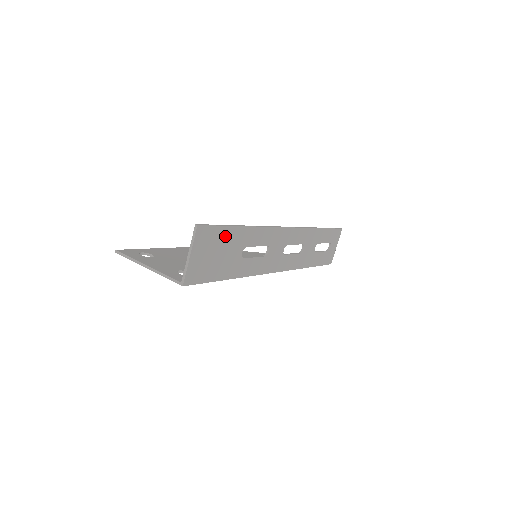
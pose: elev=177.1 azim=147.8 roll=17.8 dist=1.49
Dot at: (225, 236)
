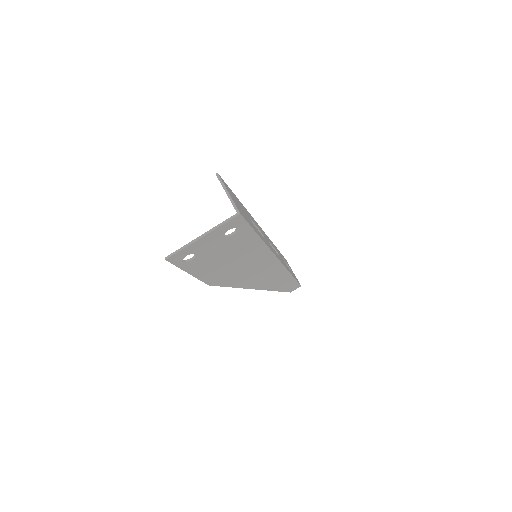
Dot at: (235, 197)
